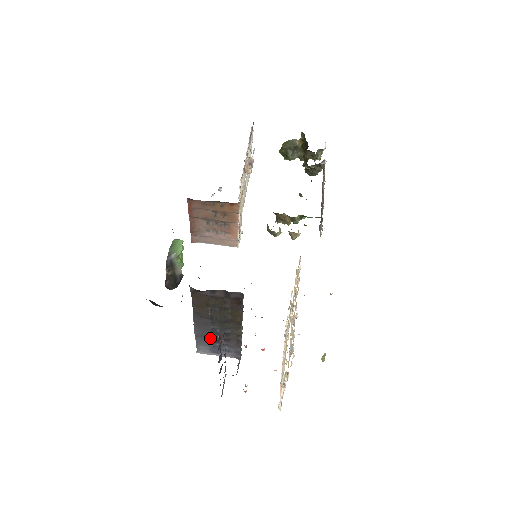
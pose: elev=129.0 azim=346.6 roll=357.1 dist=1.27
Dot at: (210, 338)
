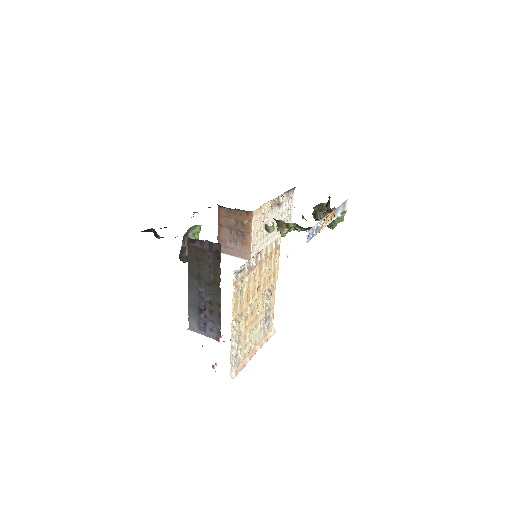
Dot at: (198, 307)
